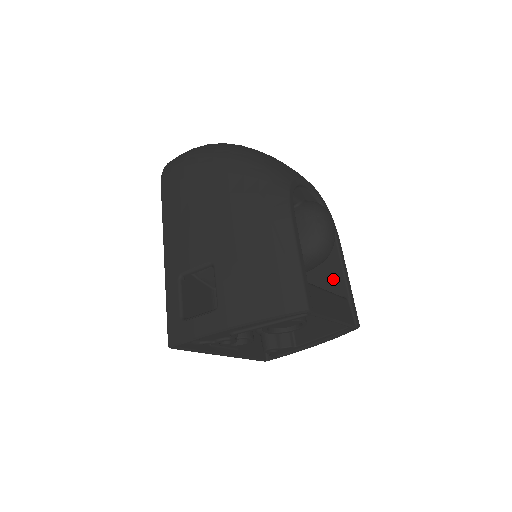
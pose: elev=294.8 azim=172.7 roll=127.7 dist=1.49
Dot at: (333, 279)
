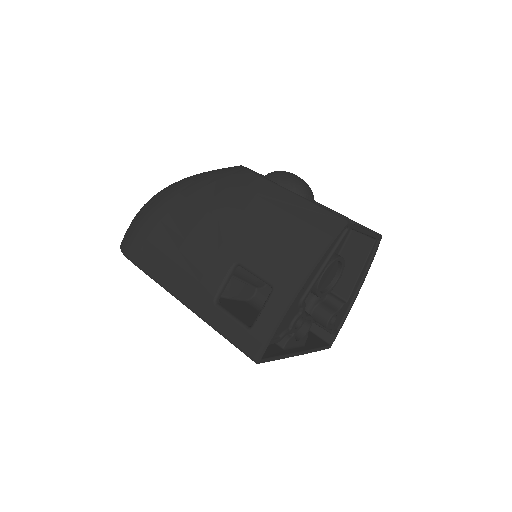
Dot at: occluded
